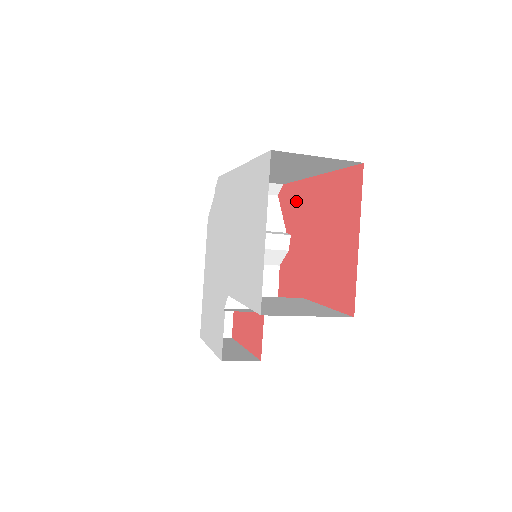
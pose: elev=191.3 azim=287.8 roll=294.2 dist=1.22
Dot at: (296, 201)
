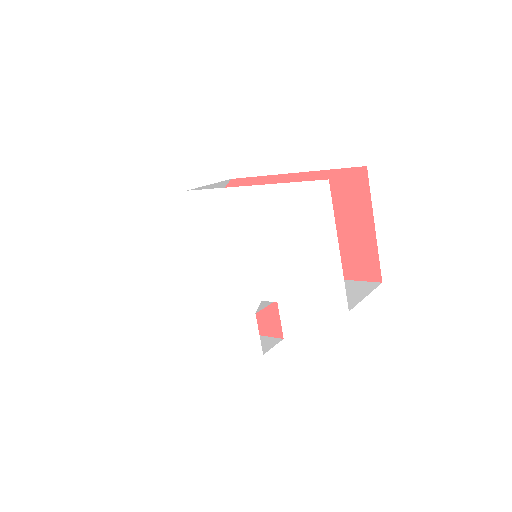
Dot at: occluded
